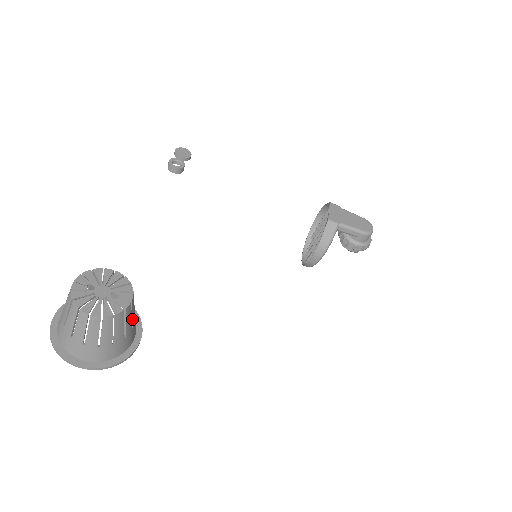
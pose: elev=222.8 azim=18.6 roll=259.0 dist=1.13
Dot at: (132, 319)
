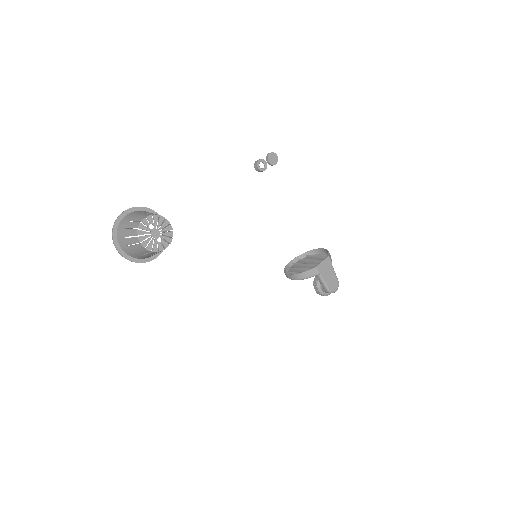
Dot at: occluded
